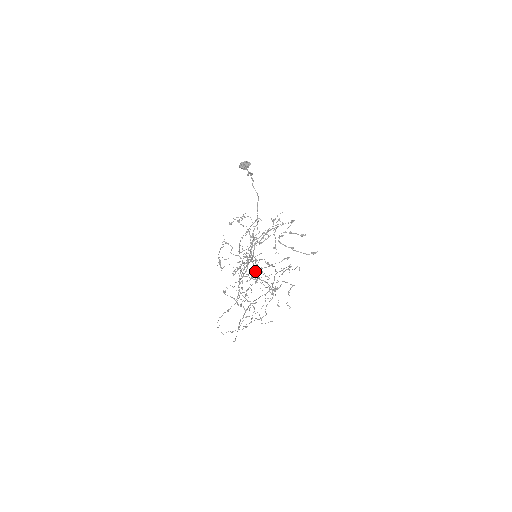
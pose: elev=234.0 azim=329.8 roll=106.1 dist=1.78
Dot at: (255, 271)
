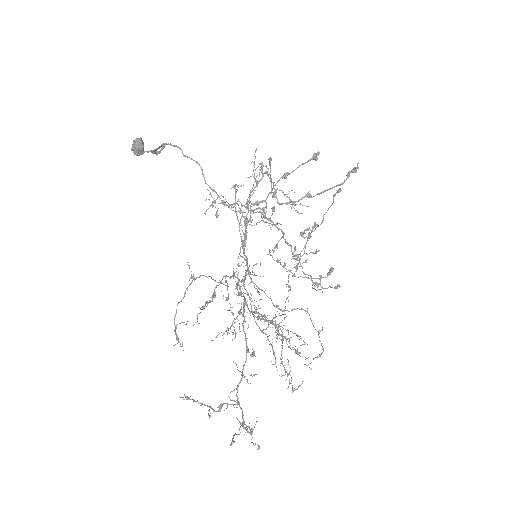
Dot at: (245, 303)
